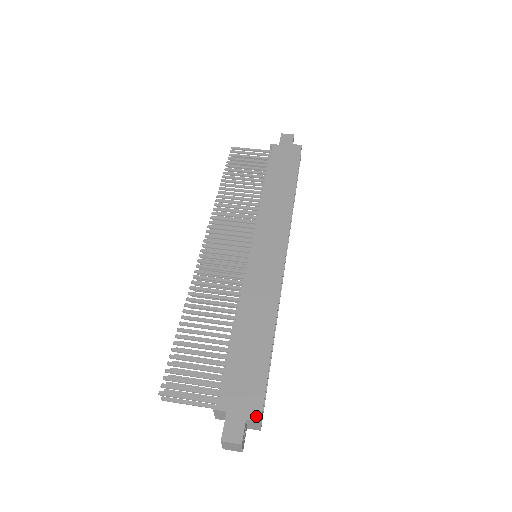
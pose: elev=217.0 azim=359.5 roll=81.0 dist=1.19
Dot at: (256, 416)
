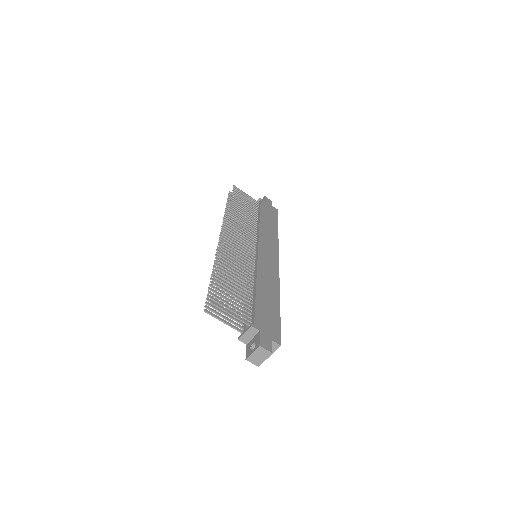
Dot at: (278, 341)
